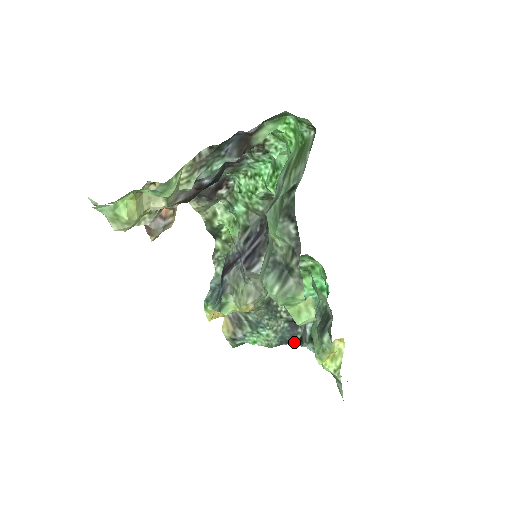
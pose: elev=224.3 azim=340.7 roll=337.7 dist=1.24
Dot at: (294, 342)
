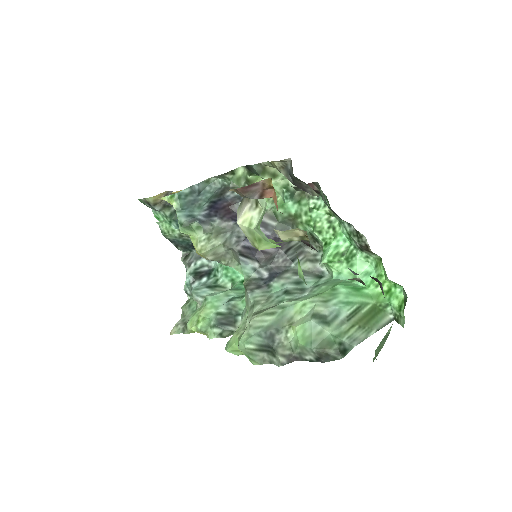
Dot at: (181, 250)
